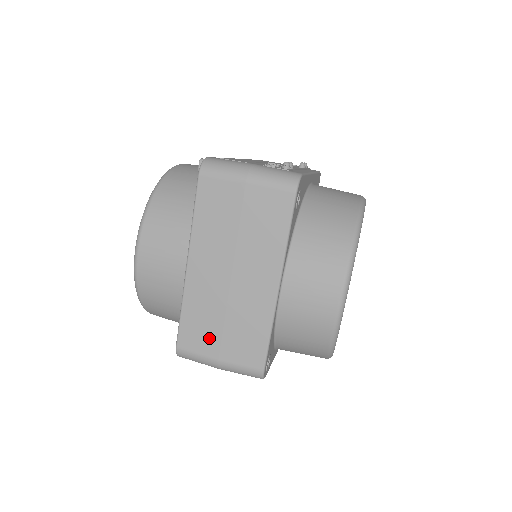
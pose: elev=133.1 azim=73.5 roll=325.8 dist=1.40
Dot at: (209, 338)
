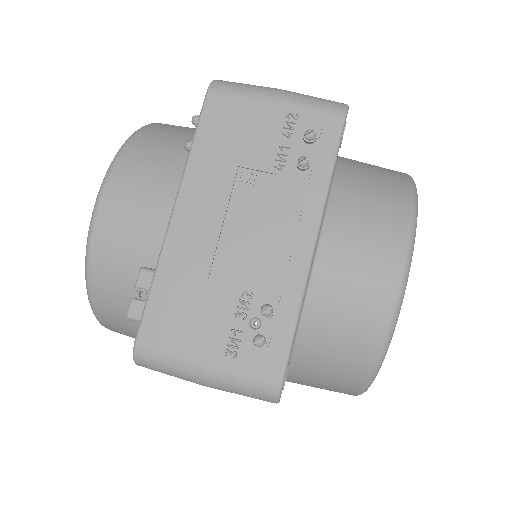
Dot at: occluded
